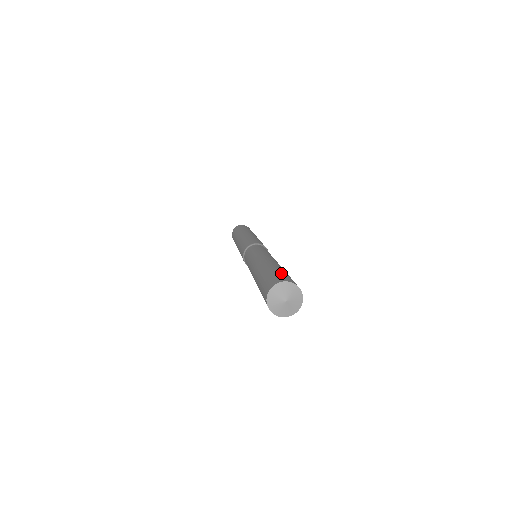
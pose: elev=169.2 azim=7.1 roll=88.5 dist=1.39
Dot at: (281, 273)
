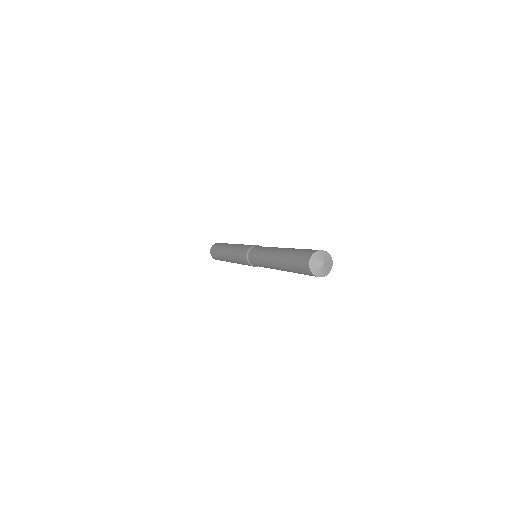
Dot at: (307, 249)
